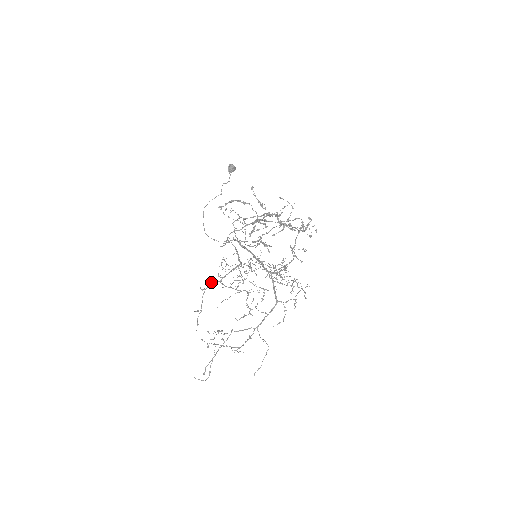
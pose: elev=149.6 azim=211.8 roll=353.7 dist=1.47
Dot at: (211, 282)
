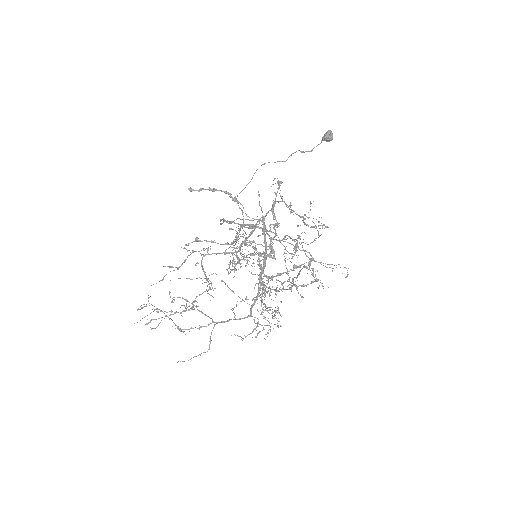
Dot at: (203, 249)
